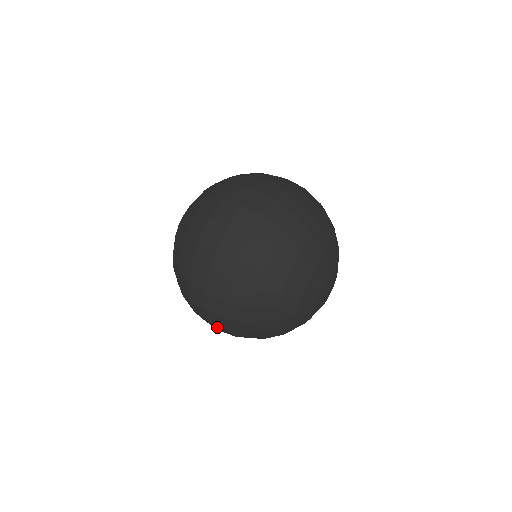
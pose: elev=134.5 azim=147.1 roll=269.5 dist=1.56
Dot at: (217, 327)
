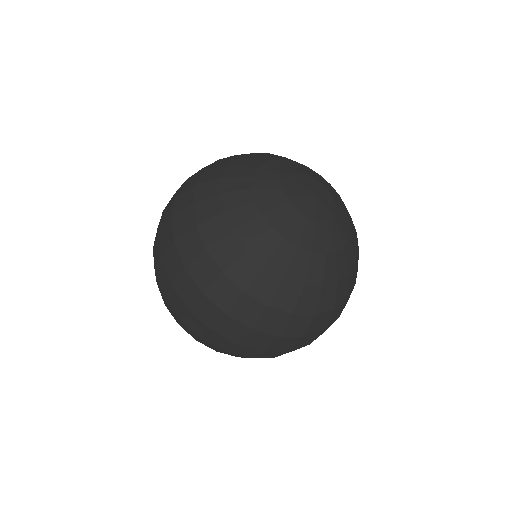
Dot at: (199, 312)
